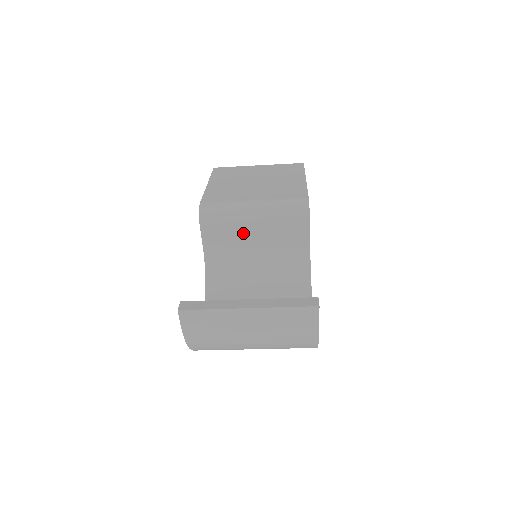
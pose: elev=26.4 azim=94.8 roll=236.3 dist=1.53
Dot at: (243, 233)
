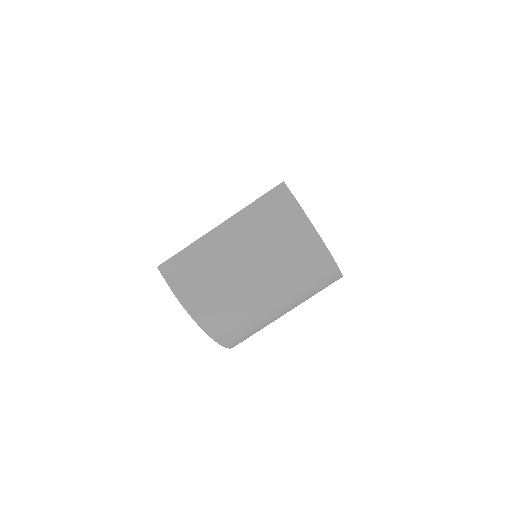
Dot at: occluded
